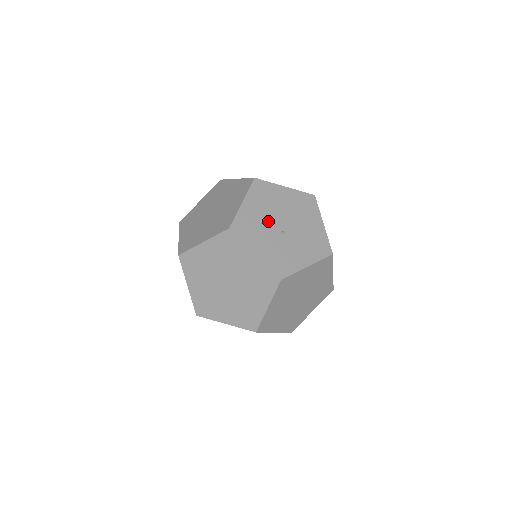
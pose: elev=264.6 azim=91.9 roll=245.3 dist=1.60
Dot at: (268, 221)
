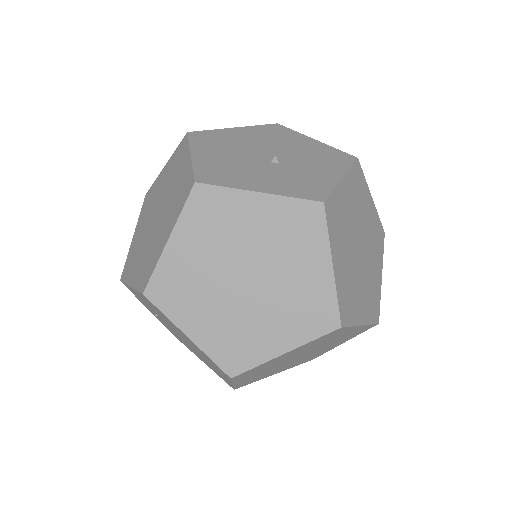
Dot at: (243, 159)
